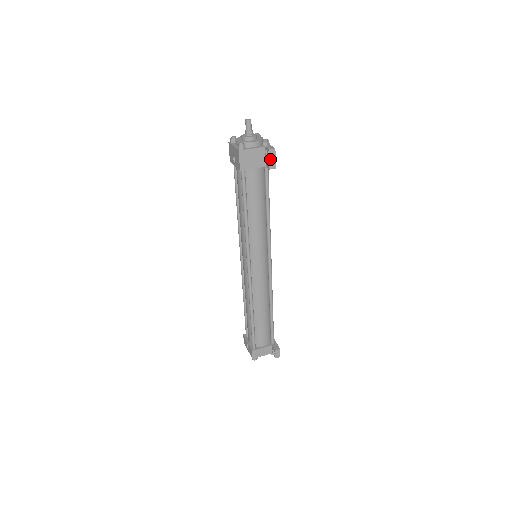
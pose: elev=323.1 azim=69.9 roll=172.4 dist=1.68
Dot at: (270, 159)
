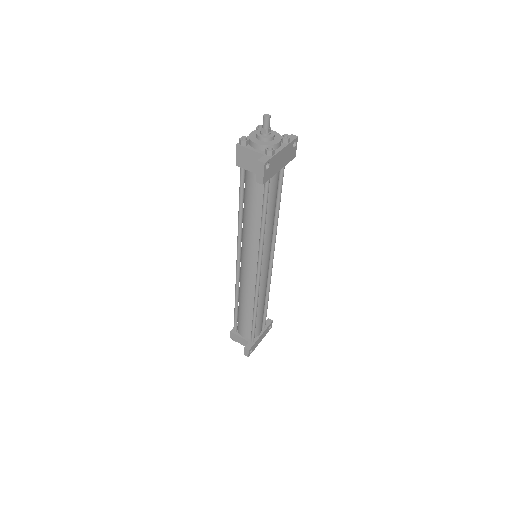
Dot at: (258, 171)
